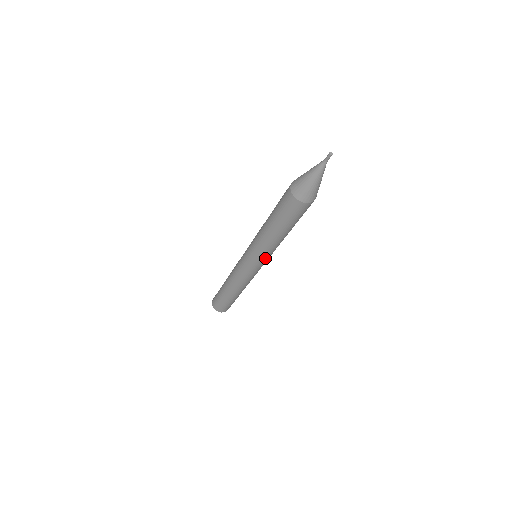
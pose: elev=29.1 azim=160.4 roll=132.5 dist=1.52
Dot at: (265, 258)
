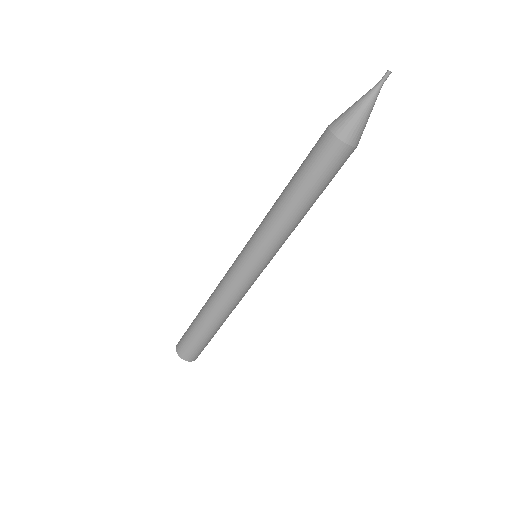
Dot at: (271, 251)
